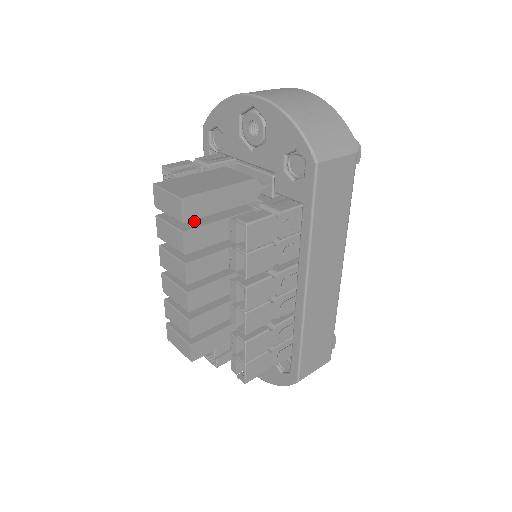
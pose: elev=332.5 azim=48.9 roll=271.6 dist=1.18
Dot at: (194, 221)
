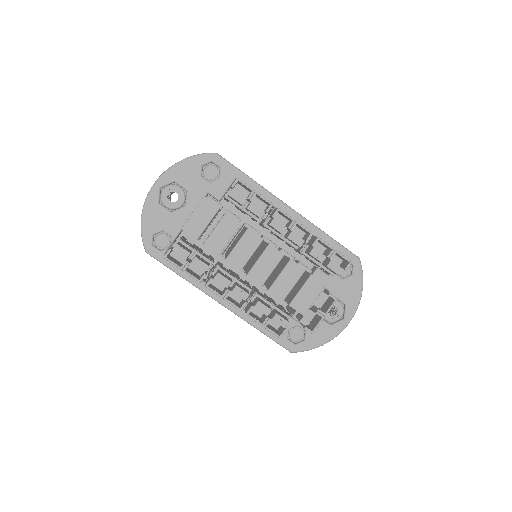
Dot at: occluded
